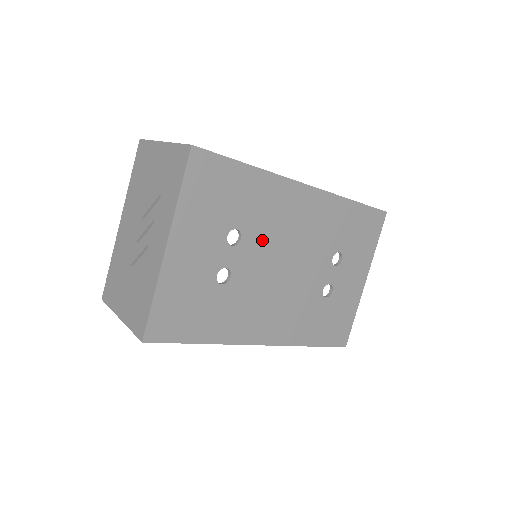
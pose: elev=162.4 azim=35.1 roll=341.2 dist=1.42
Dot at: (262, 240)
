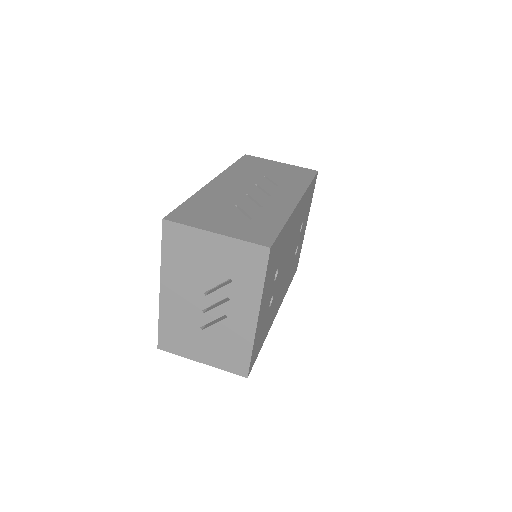
Dot at: (283, 260)
